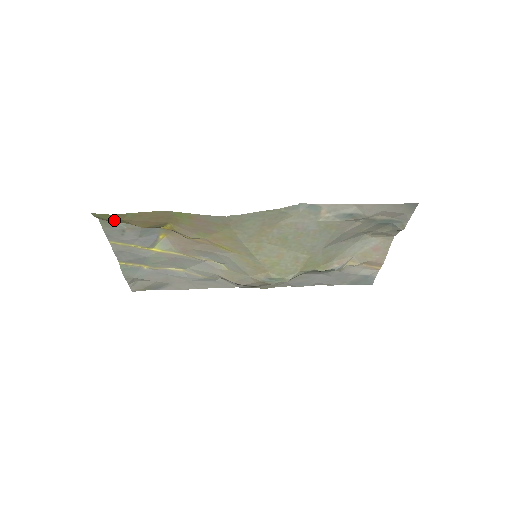
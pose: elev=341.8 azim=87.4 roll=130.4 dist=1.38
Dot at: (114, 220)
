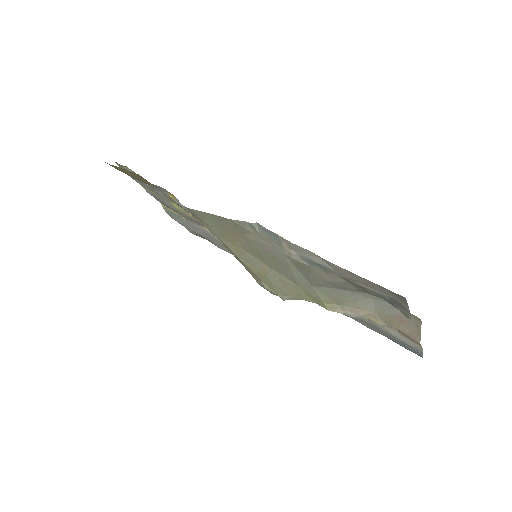
Dot at: occluded
